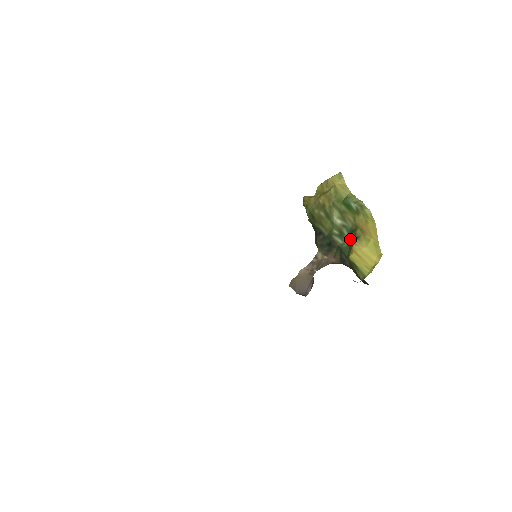
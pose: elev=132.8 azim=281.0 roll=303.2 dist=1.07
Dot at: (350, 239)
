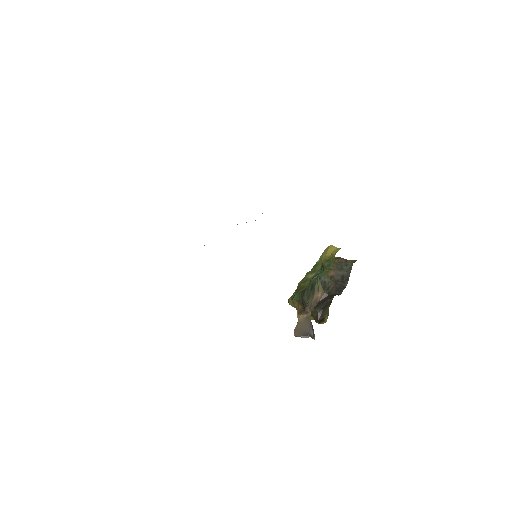
Dot at: (322, 267)
